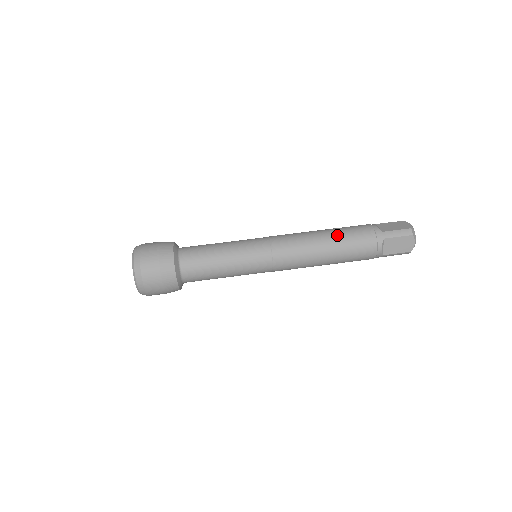
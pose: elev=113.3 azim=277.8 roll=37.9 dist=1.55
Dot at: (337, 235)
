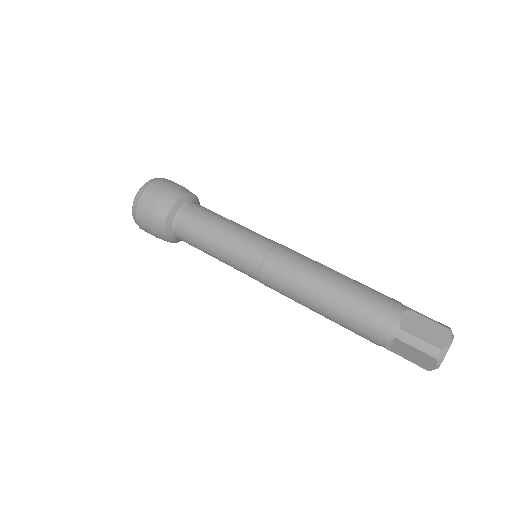
Dot at: (342, 296)
